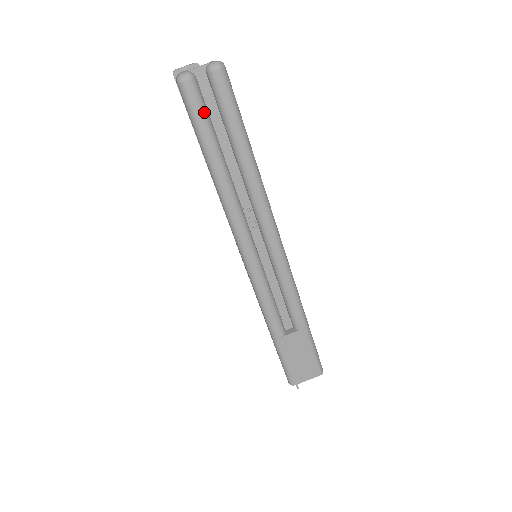
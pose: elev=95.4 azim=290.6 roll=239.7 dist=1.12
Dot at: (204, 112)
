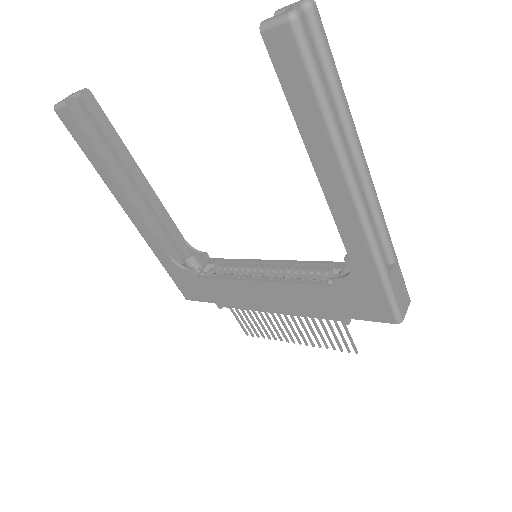
Dot at: (314, 51)
